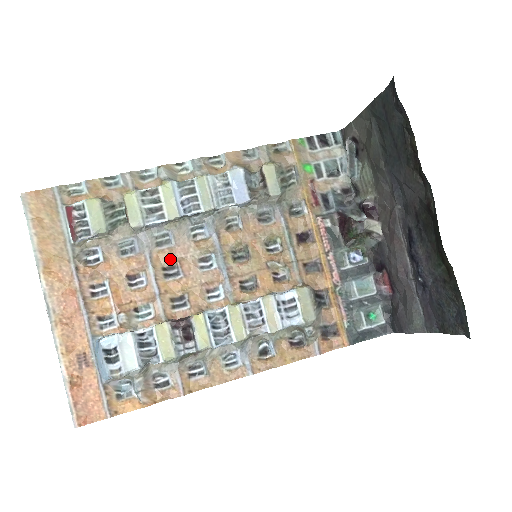
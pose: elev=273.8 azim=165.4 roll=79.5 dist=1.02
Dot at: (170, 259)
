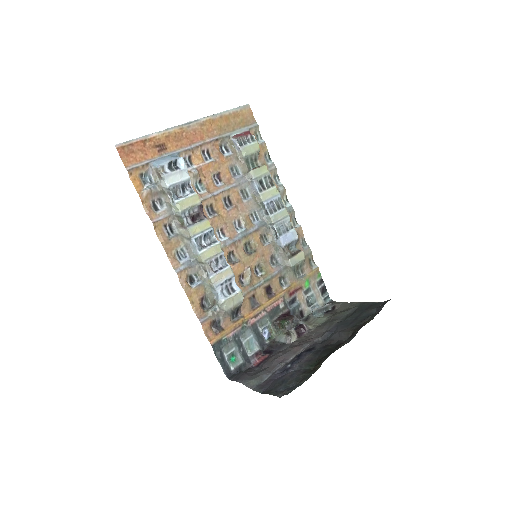
Dot at: (235, 200)
